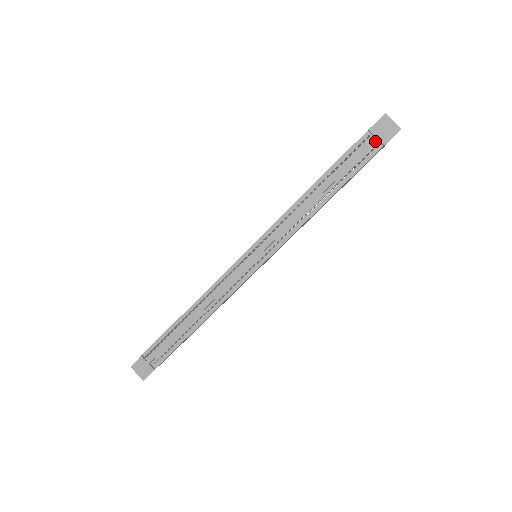
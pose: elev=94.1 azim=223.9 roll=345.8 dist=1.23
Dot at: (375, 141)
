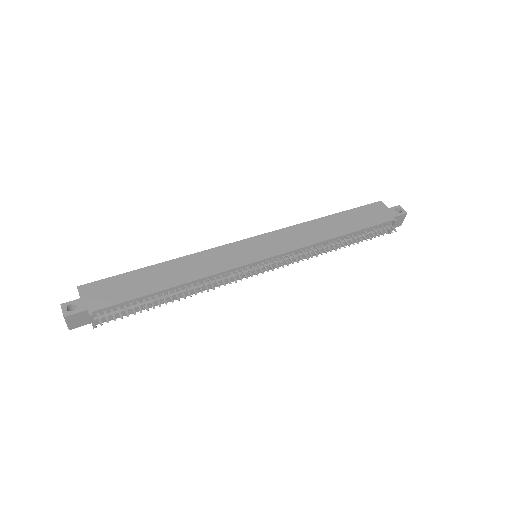
Dot at: occluded
